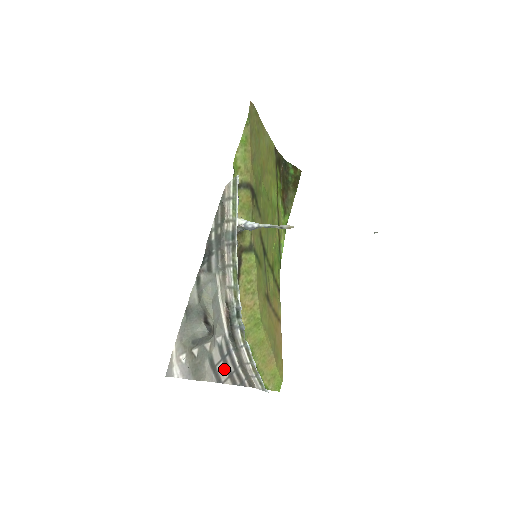
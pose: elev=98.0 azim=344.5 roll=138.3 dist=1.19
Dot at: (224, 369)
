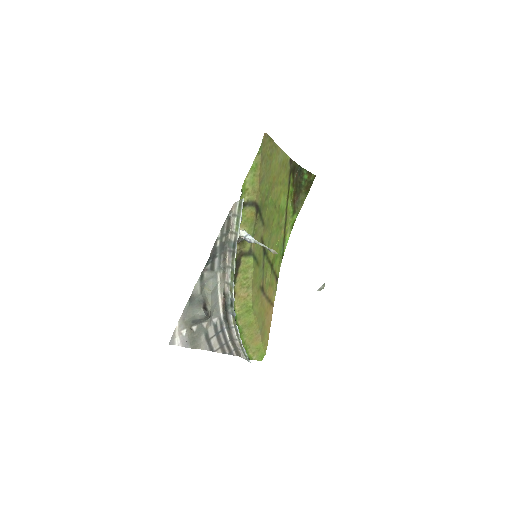
Dot at: (217, 342)
